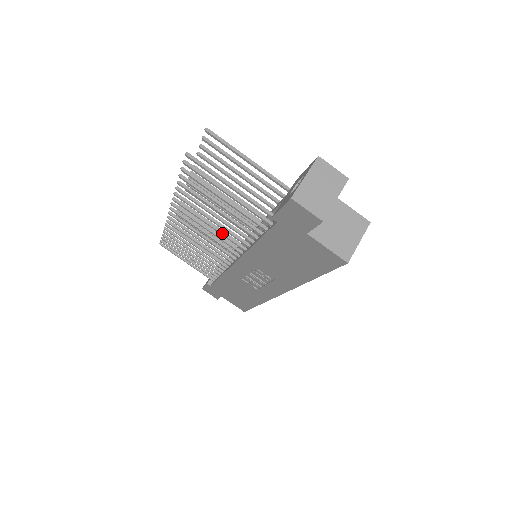
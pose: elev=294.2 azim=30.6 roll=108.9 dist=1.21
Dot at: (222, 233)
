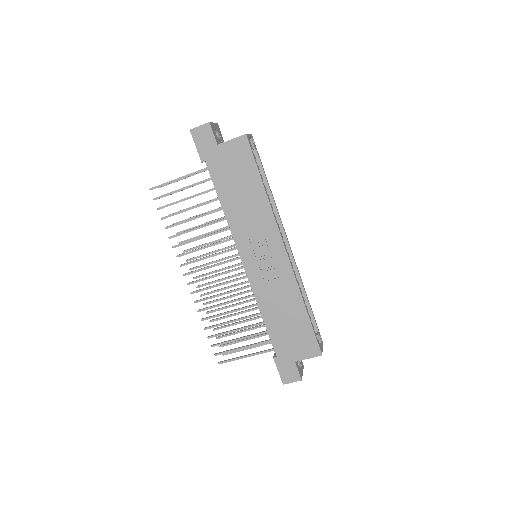
Dot at: (214, 243)
